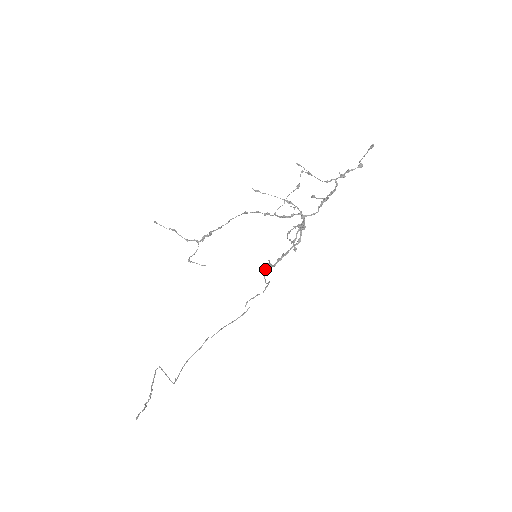
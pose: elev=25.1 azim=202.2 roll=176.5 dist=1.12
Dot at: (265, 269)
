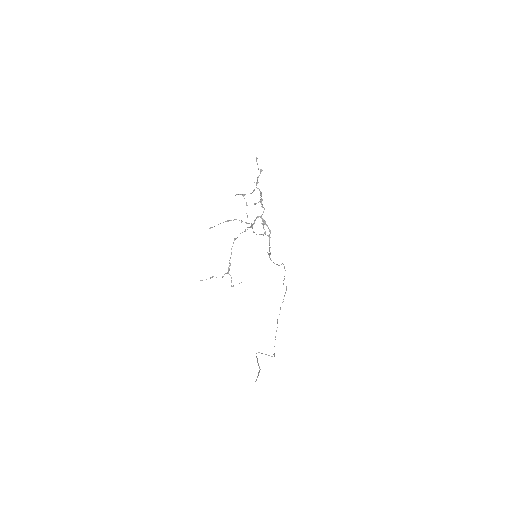
Dot at: (270, 259)
